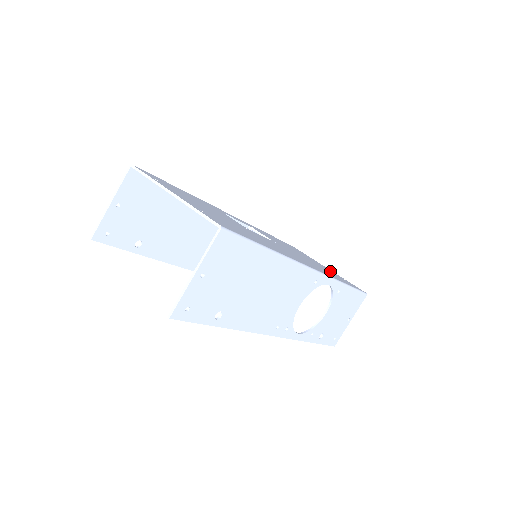
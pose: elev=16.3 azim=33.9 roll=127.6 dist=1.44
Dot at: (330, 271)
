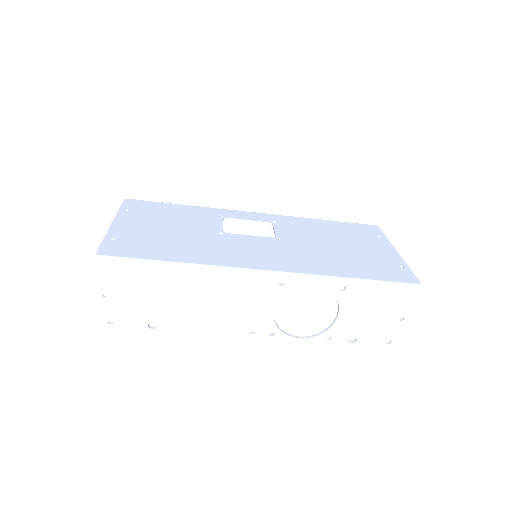
Dot at: (379, 258)
